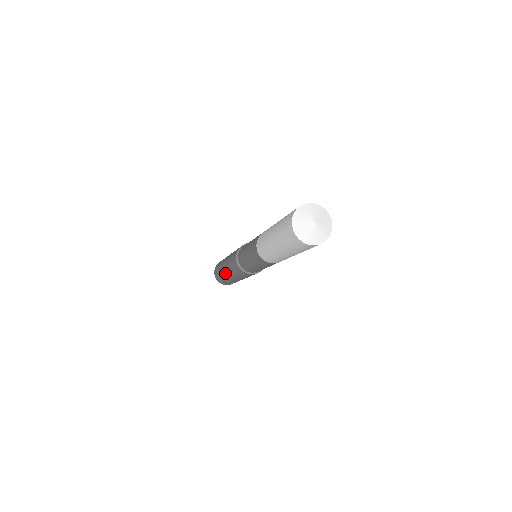
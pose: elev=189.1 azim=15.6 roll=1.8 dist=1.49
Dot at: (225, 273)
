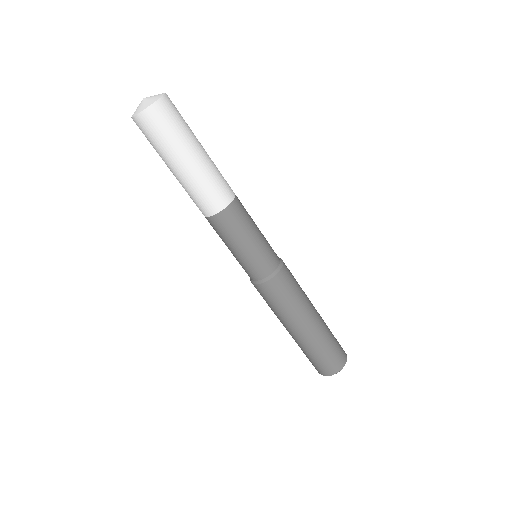
Dot at: (297, 335)
